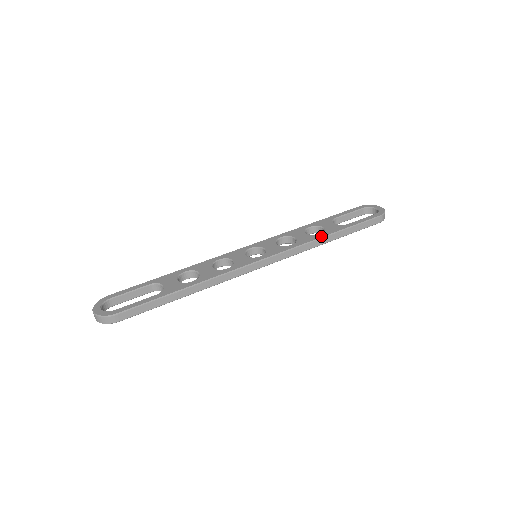
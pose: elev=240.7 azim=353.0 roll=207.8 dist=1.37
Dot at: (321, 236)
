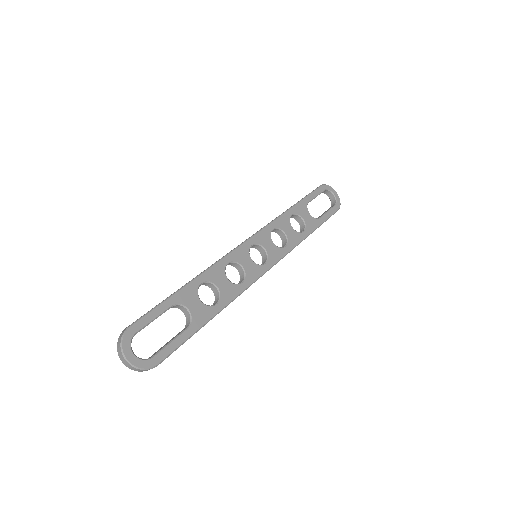
Dot at: (305, 236)
